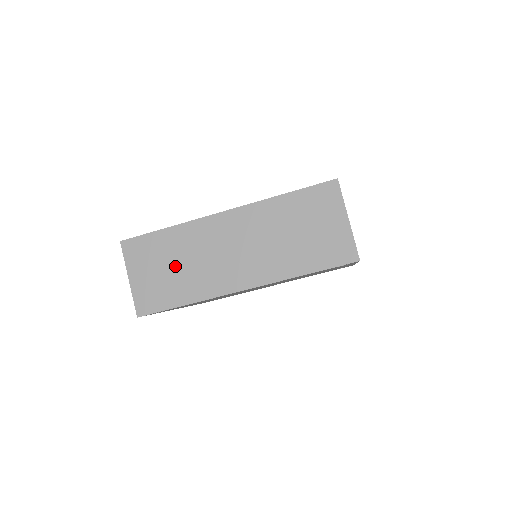
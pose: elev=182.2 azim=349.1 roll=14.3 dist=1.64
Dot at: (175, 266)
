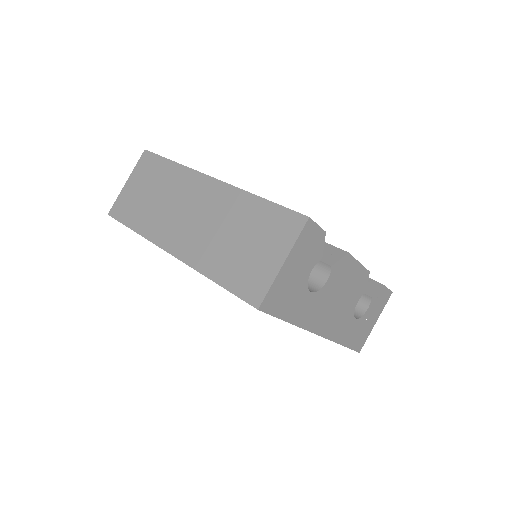
Dot at: (154, 195)
